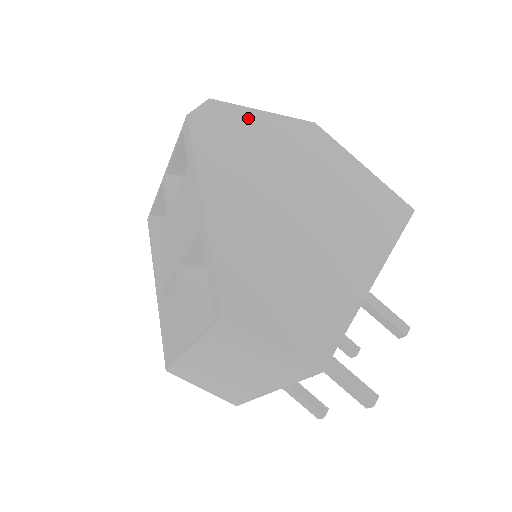
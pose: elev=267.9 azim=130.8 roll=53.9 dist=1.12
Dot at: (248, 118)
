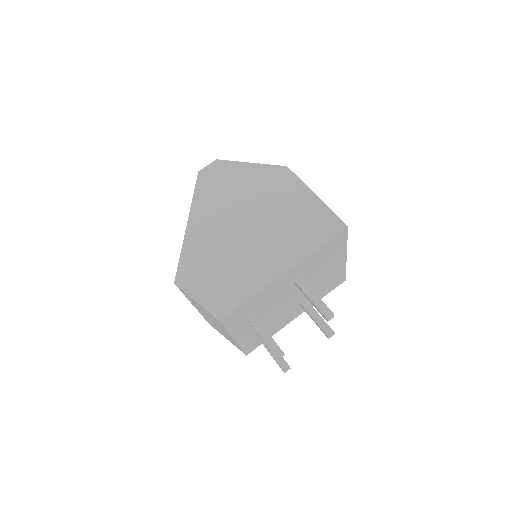
Dot at: (237, 169)
